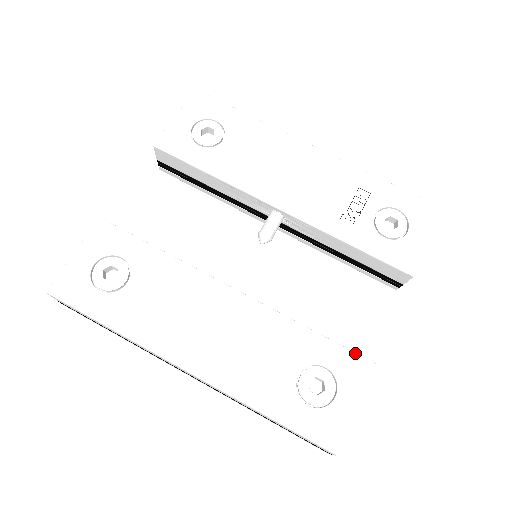
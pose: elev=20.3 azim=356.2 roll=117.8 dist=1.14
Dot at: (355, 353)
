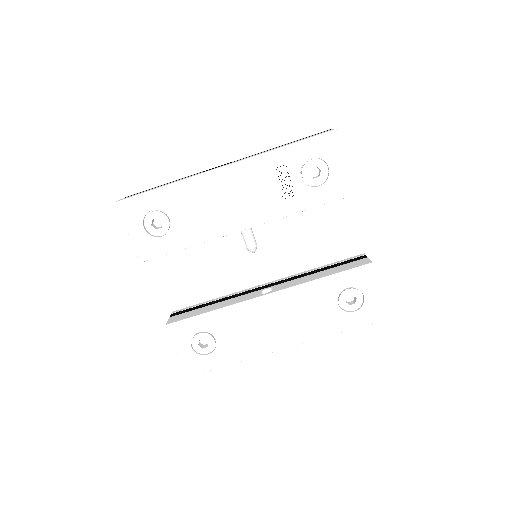
Dot at: (356, 268)
